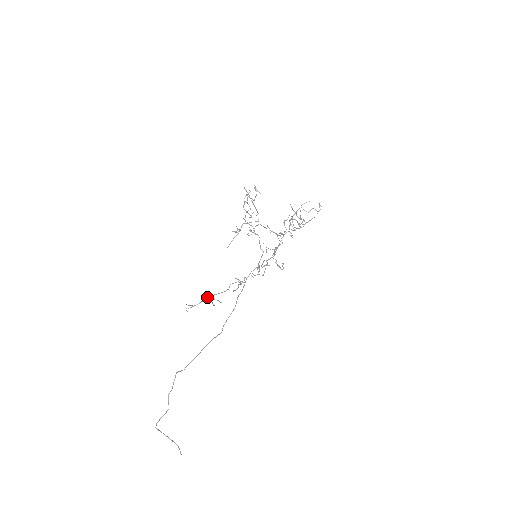
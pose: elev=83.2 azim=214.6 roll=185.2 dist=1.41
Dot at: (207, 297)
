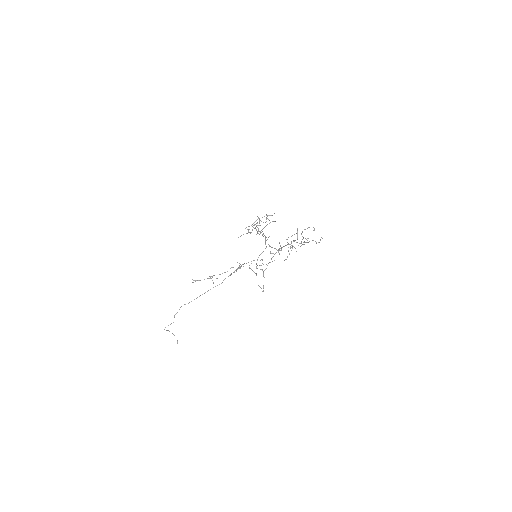
Dot at: occluded
